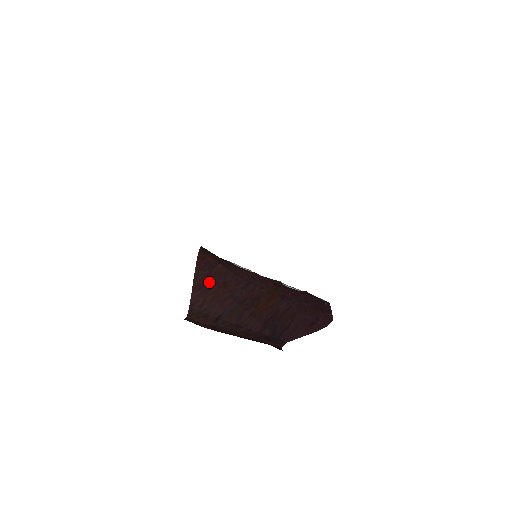
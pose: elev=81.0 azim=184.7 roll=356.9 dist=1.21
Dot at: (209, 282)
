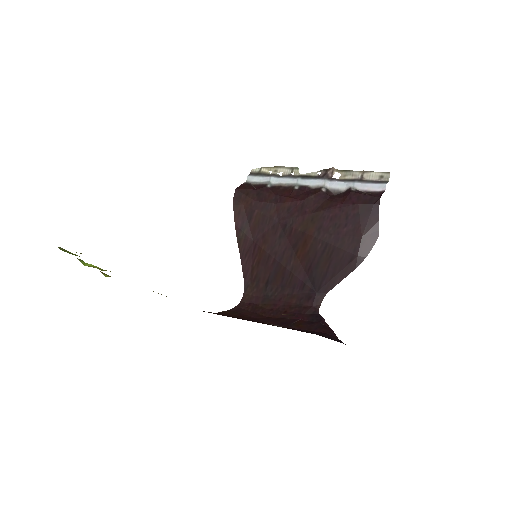
Dot at: (251, 243)
